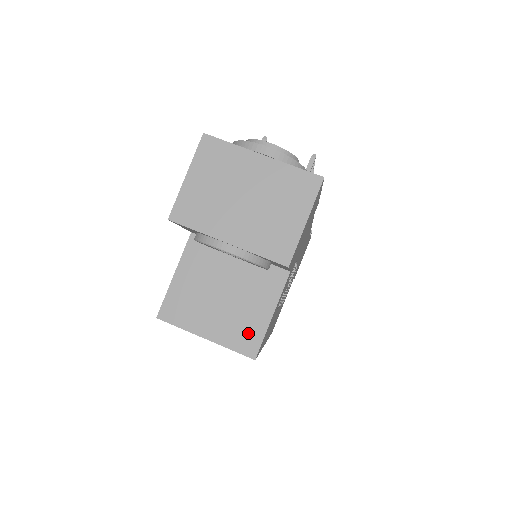
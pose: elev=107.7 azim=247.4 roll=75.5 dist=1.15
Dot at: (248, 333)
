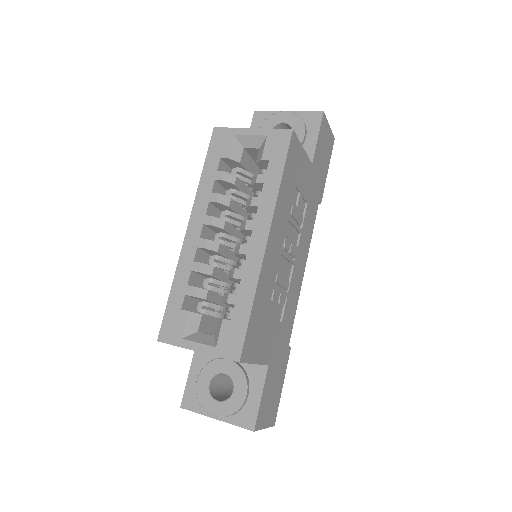
Dot at: occluded
